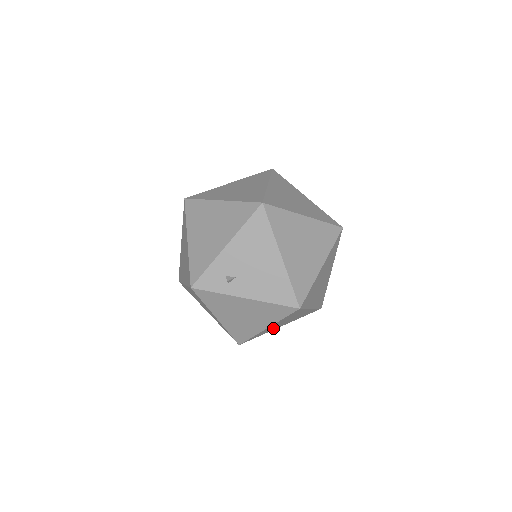
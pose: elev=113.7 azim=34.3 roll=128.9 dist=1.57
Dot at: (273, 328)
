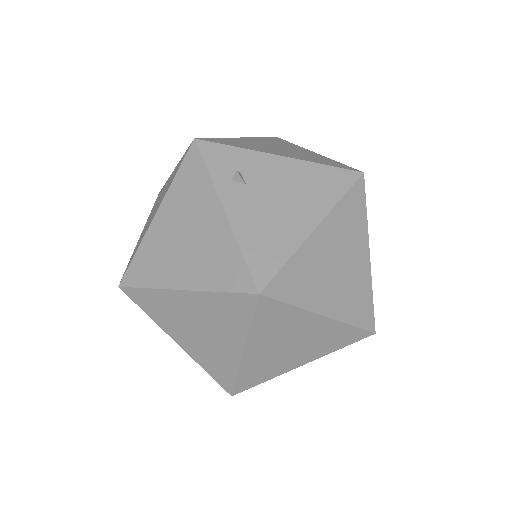
Dot at: (174, 321)
